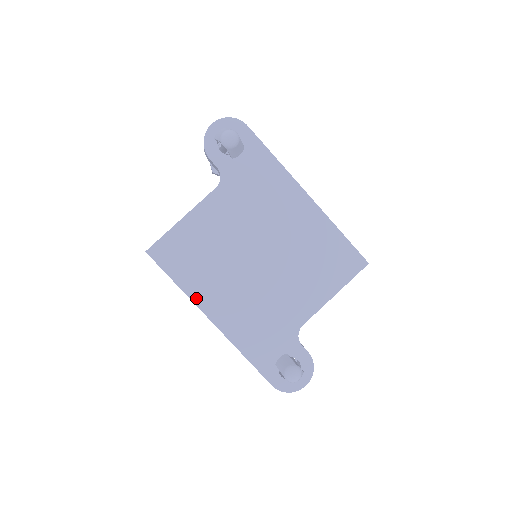
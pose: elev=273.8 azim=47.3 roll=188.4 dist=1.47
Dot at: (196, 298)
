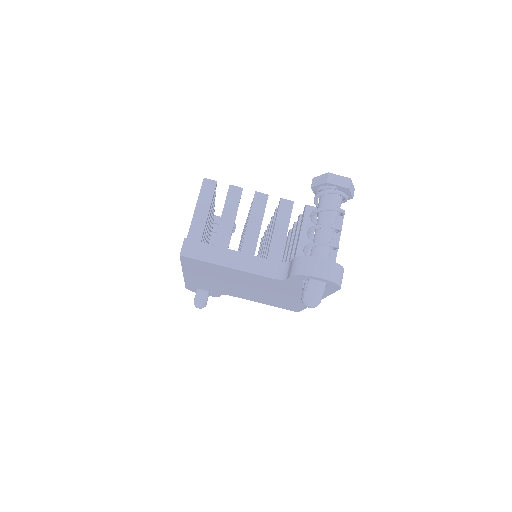
Dot at: (186, 271)
